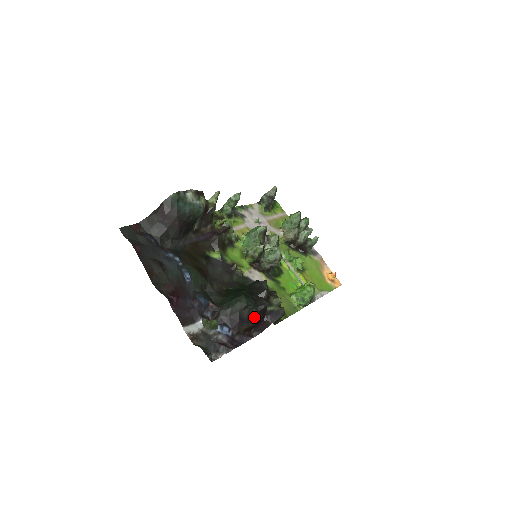
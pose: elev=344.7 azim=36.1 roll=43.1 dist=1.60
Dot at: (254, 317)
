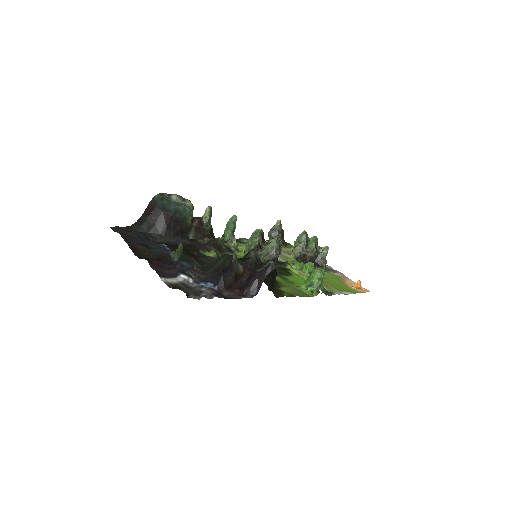
Dot at: (235, 262)
